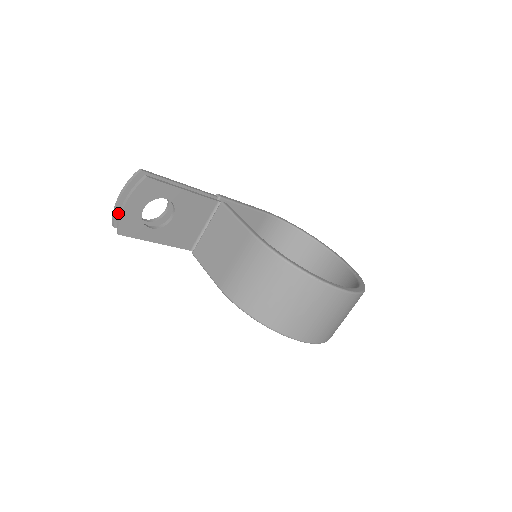
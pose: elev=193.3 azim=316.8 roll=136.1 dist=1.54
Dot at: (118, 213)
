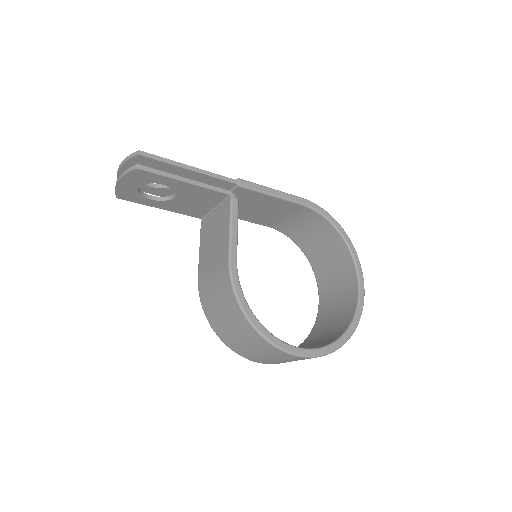
Dot at: occluded
